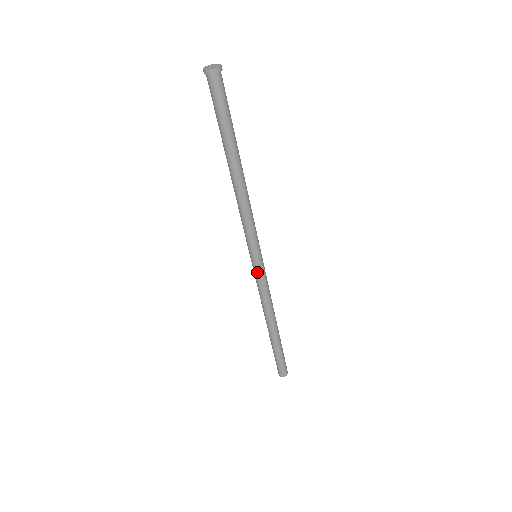
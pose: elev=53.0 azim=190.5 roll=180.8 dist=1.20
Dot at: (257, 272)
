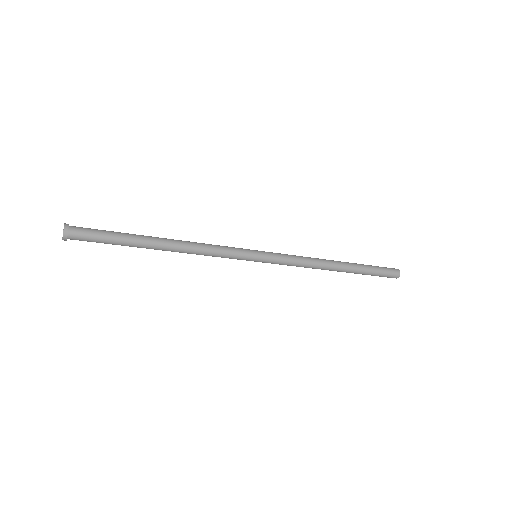
Dot at: (271, 262)
